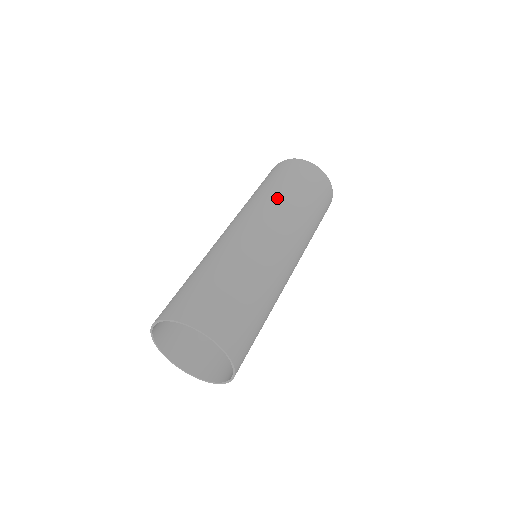
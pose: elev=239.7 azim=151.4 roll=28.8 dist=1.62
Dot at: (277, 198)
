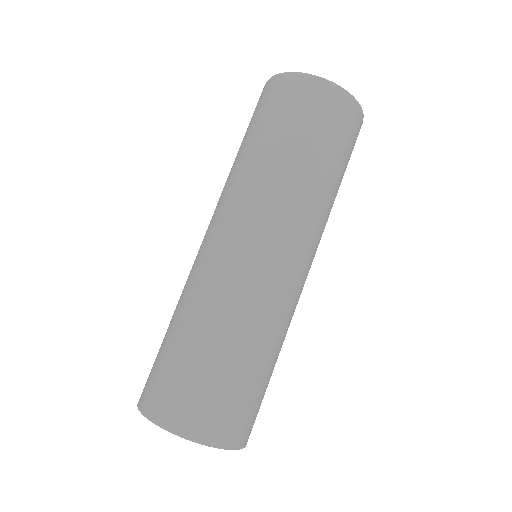
Dot at: (264, 175)
